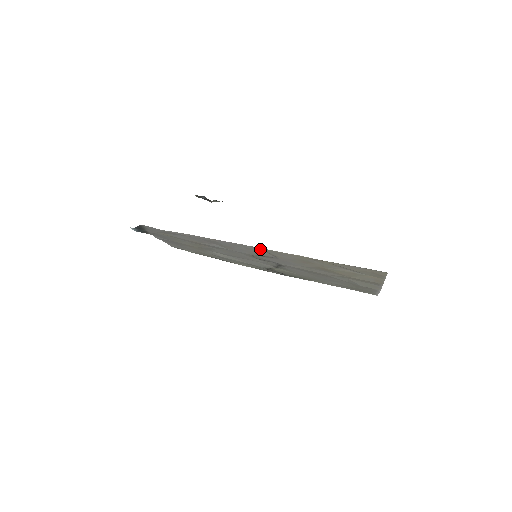
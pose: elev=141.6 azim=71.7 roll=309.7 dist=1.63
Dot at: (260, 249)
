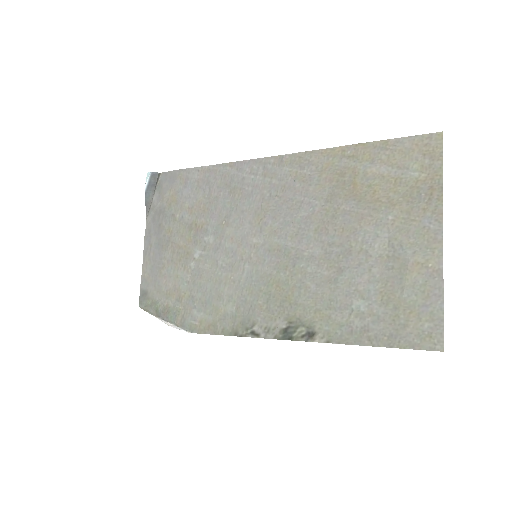
Dot at: (282, 162)
